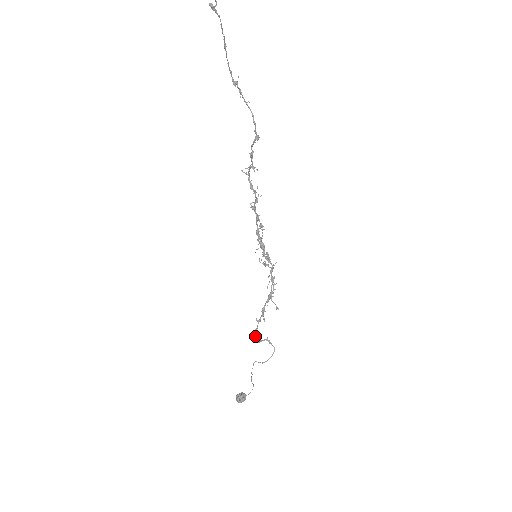
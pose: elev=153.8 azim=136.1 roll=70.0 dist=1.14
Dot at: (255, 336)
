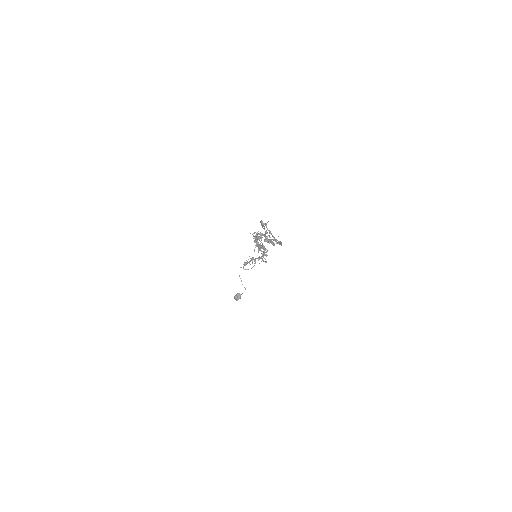
Dot at: occluded
